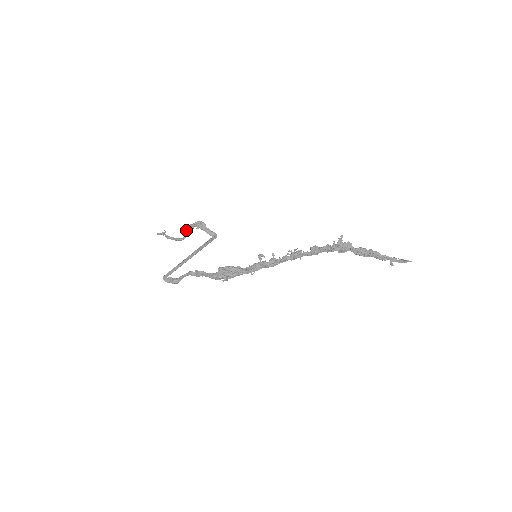
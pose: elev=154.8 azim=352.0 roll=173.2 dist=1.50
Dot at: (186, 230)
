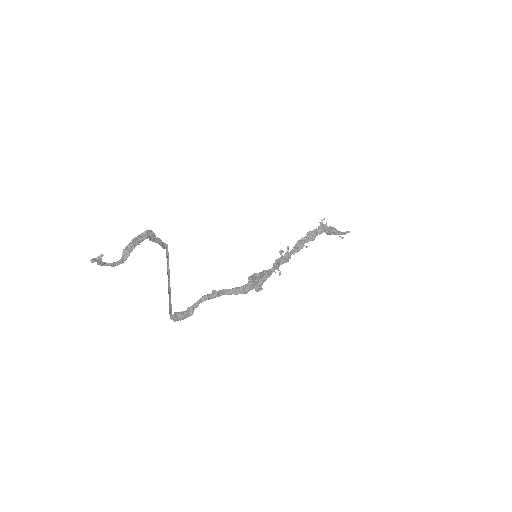
Dot at: (130, 247)
